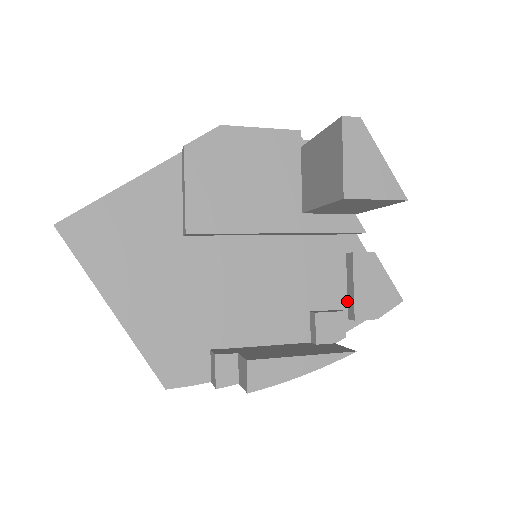
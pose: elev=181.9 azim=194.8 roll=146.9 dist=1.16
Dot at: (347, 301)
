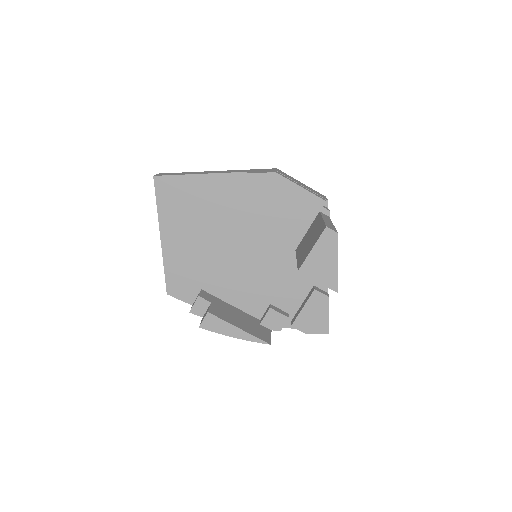
Dot at: (297, 312)
